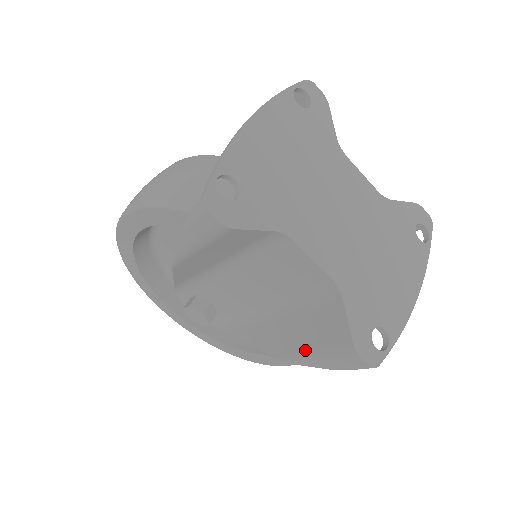
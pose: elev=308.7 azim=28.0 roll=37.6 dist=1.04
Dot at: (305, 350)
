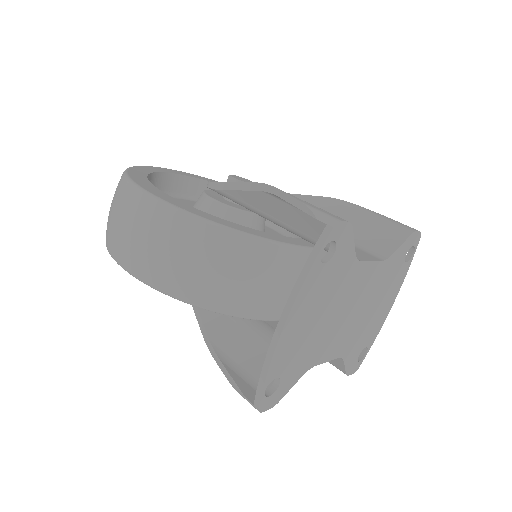
Dot at: occluded
